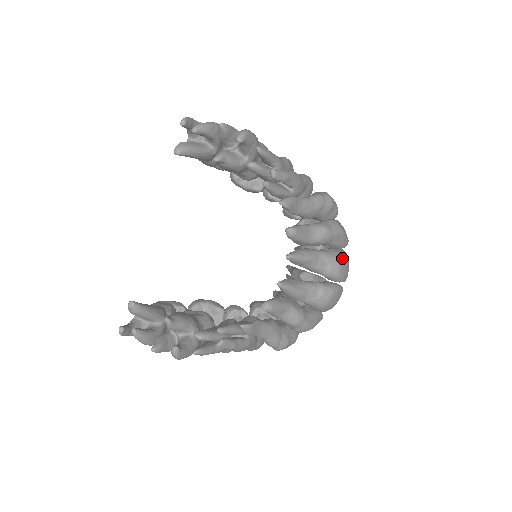
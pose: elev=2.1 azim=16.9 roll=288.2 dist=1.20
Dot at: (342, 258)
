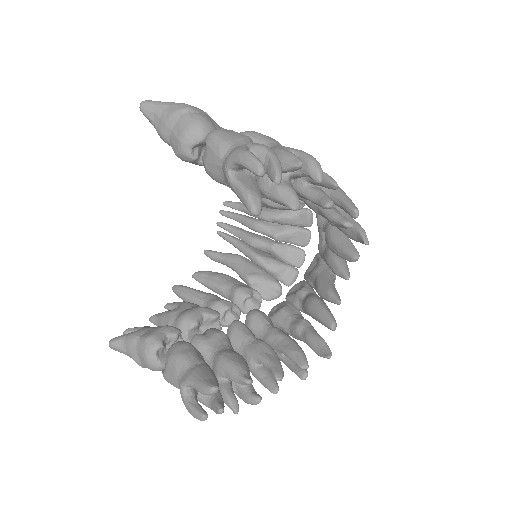
Dot at: occluded
